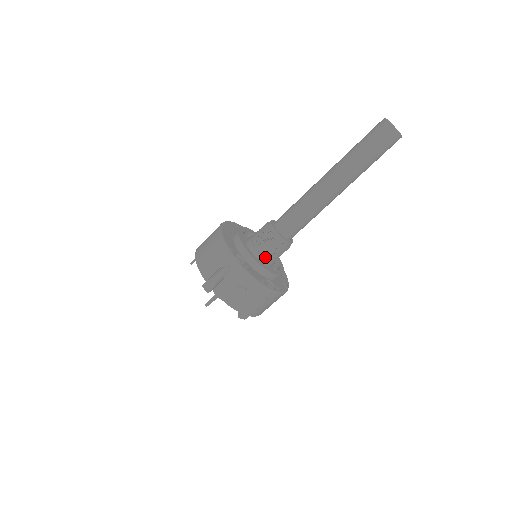
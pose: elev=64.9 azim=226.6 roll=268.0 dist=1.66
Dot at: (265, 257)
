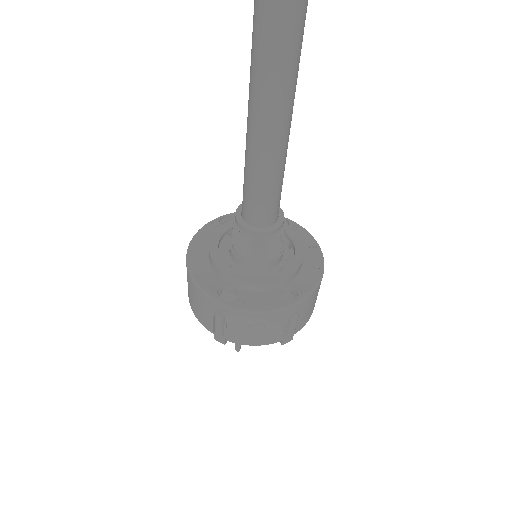
Dot at: (261, 262)
